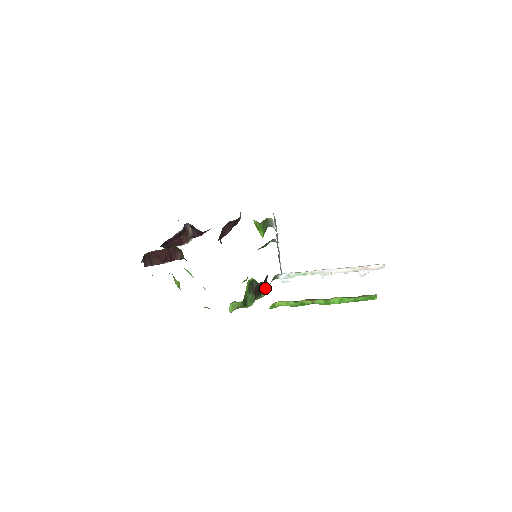
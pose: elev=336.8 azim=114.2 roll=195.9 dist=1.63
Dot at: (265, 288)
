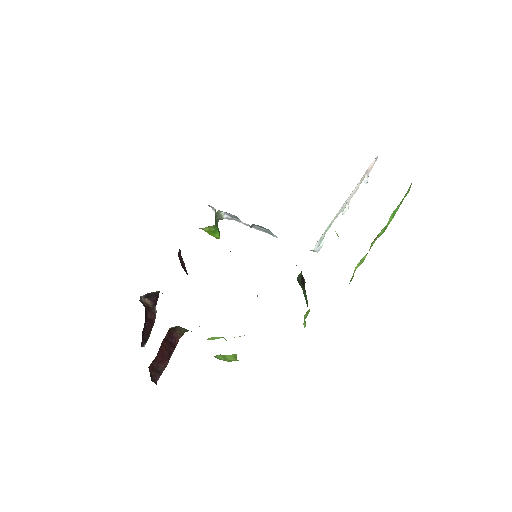
Dot at: occluded
